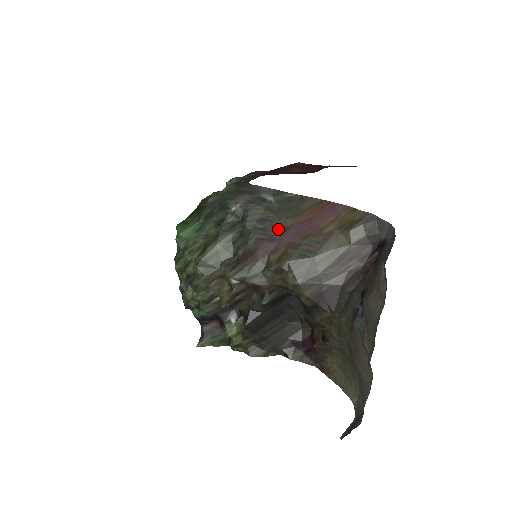
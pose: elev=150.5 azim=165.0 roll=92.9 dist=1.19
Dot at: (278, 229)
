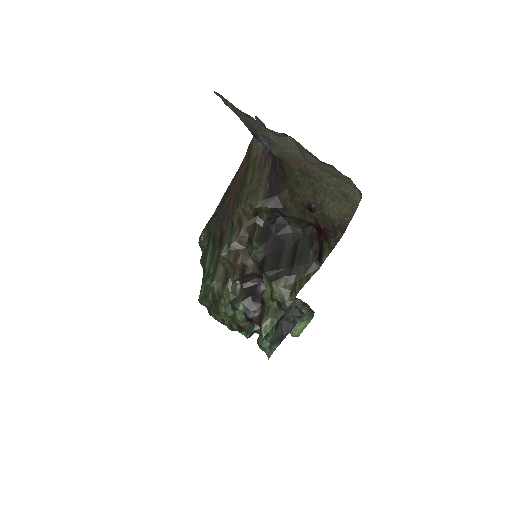
Dot at: (225, 209)
